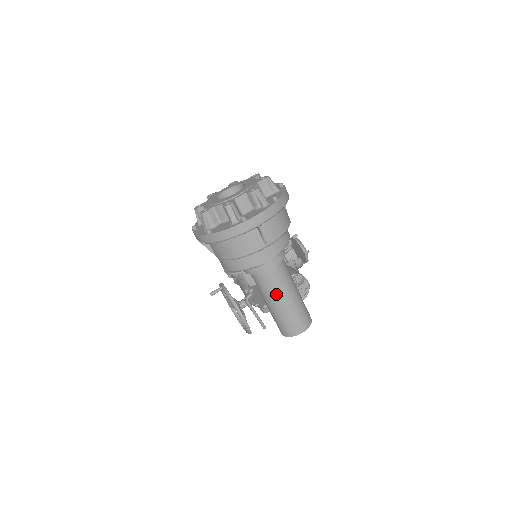
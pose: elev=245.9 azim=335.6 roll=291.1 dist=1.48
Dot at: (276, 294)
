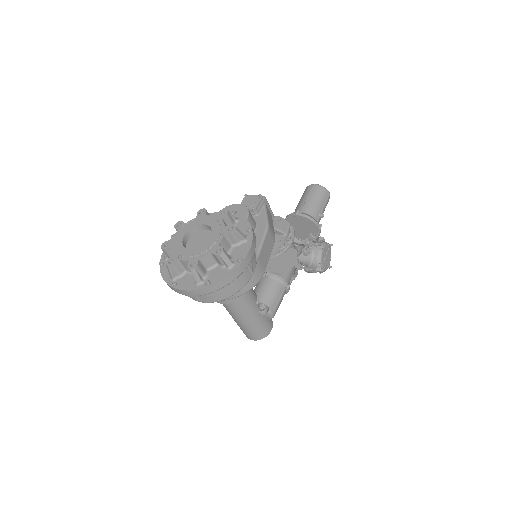
Dot at: (229, 313)
